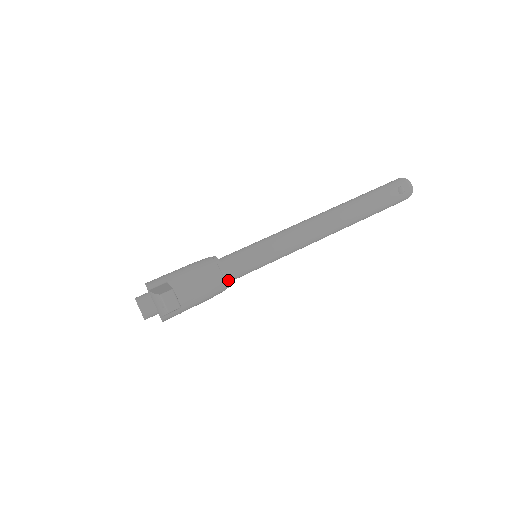
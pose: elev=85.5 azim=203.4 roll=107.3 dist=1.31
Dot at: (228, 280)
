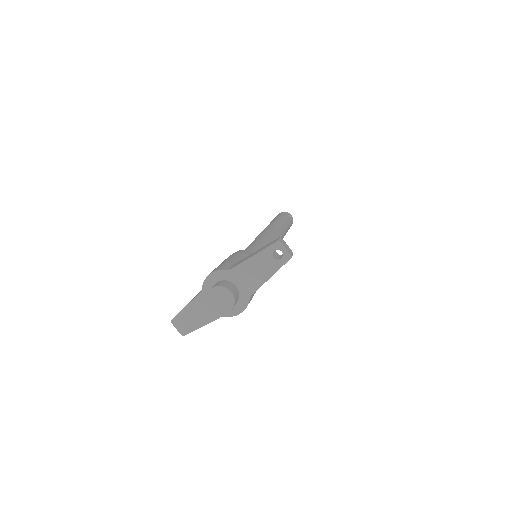
Dot at: occluded
